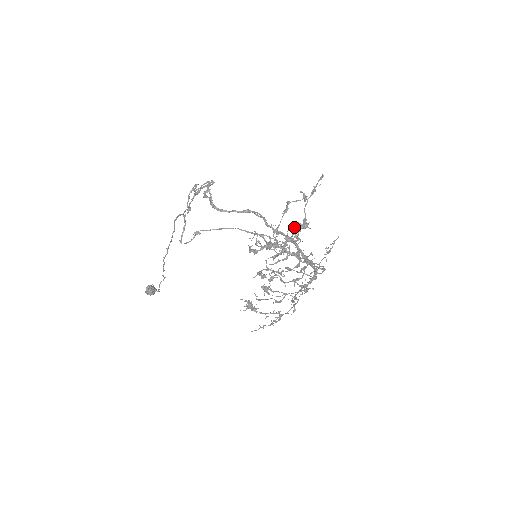
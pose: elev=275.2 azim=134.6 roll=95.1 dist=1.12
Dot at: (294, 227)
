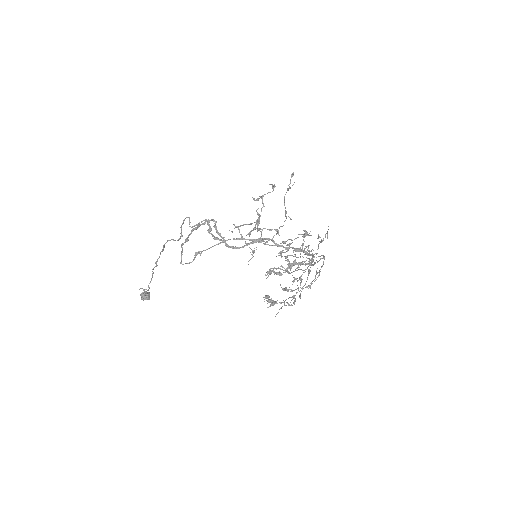
Dot at: occluded
